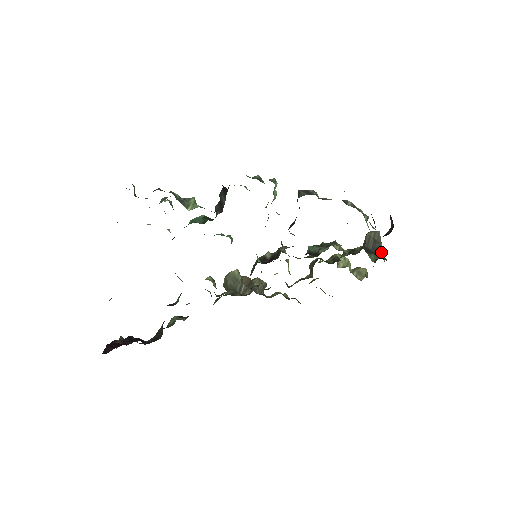
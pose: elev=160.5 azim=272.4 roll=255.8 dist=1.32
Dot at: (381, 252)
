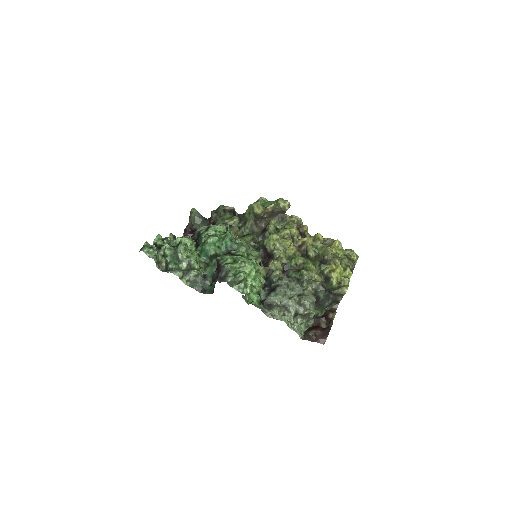
Dot at: occluded
